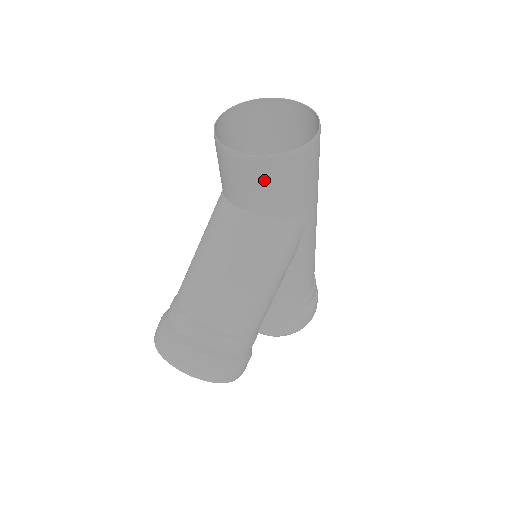
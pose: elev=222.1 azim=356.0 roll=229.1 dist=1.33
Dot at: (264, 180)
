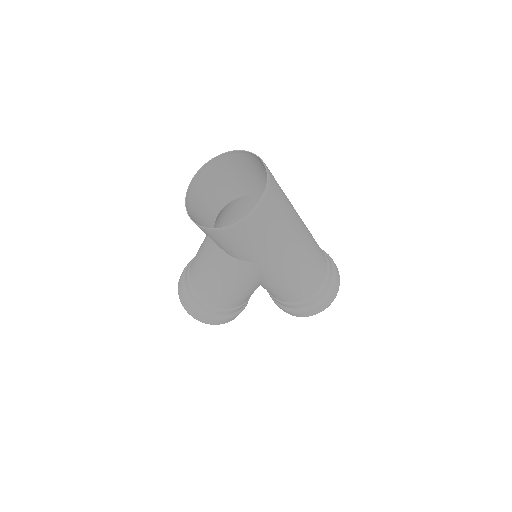
Dot at: occluded
